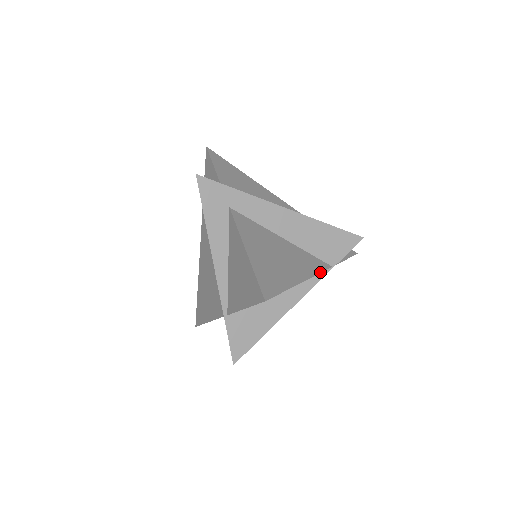
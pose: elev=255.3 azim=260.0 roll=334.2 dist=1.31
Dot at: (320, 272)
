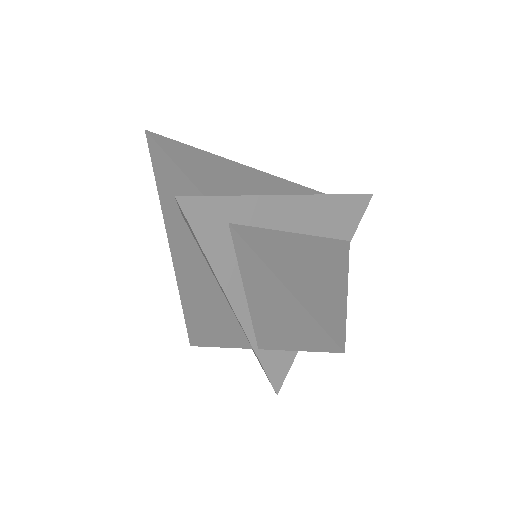
Dot at: (348, 259)
